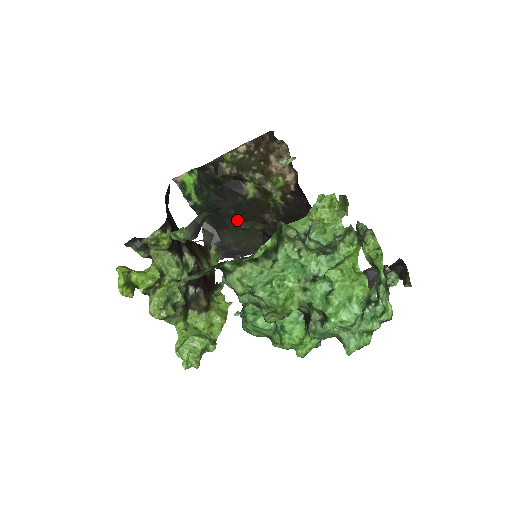
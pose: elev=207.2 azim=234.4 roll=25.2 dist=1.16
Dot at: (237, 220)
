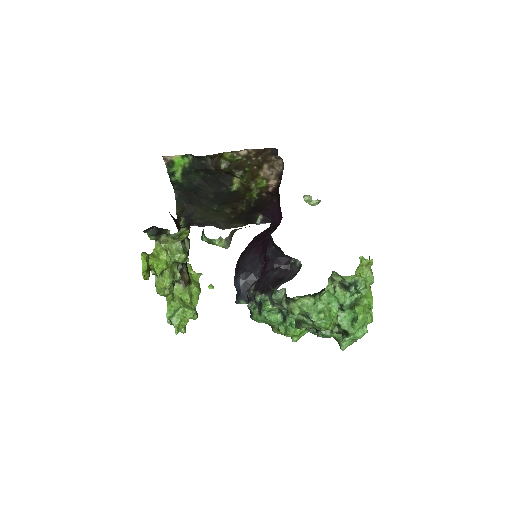
Dot at: (212, 203)
